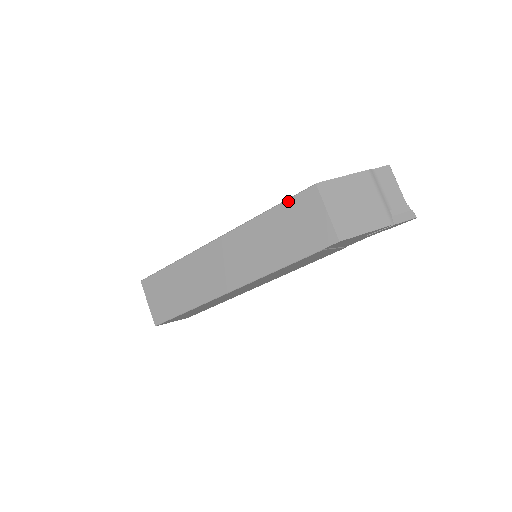
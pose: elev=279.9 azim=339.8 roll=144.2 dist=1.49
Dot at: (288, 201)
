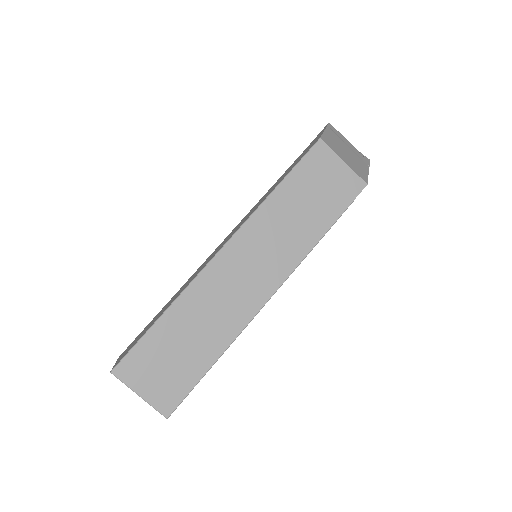
Dot at: (298, 167)
